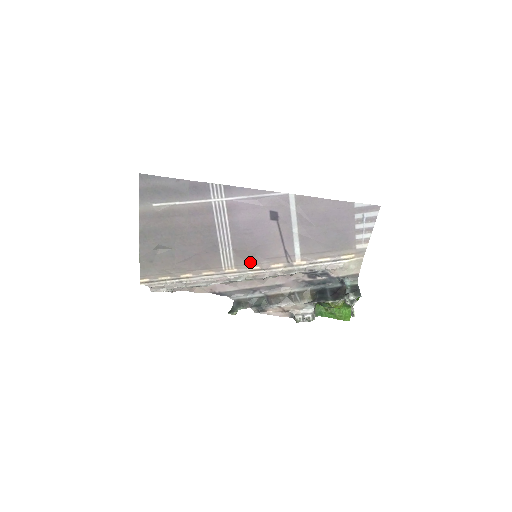
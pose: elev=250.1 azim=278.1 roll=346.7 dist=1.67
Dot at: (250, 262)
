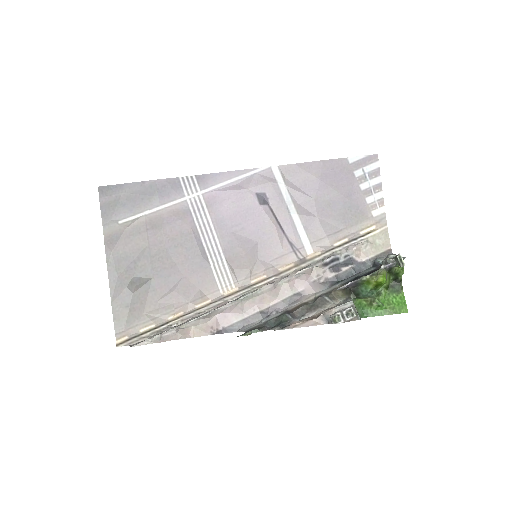
Dot at: (252, 272)
